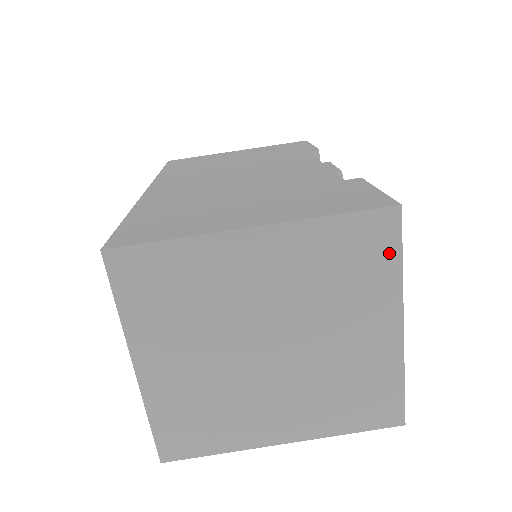
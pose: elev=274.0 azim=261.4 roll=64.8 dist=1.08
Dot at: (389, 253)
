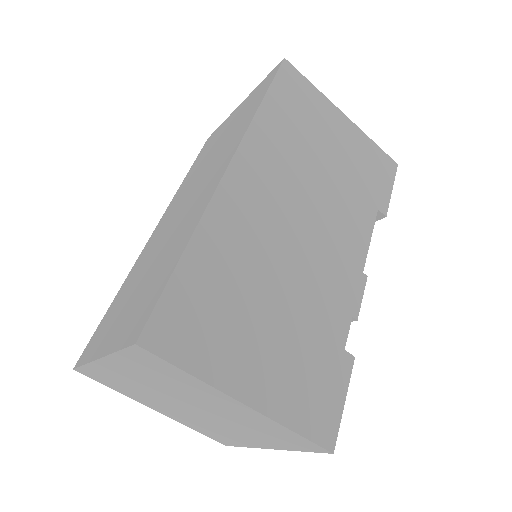
Dot at: (301, 448)
